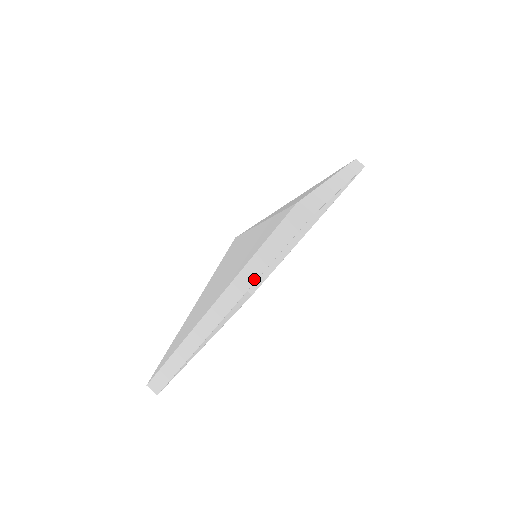
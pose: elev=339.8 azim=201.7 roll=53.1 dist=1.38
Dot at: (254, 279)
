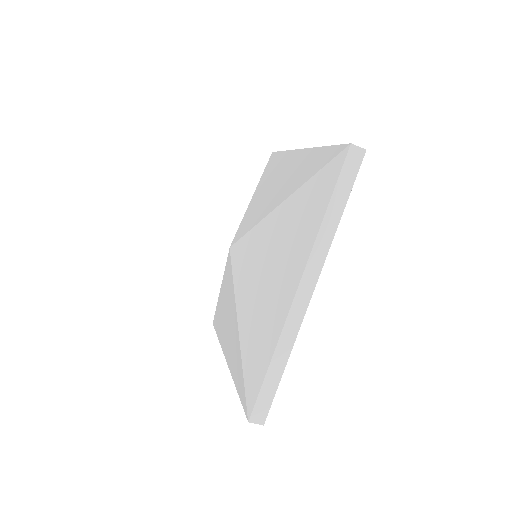
Dot at: (333, 234)
